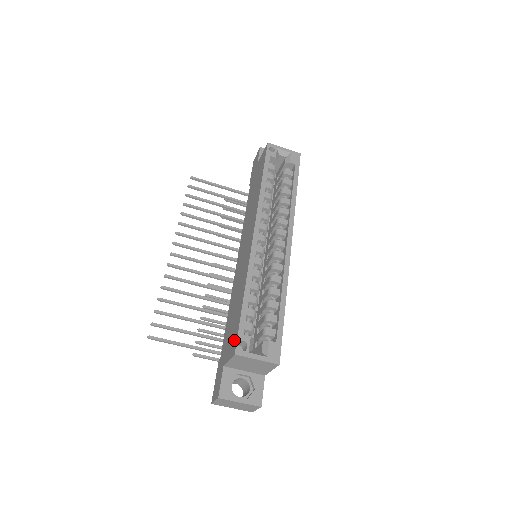
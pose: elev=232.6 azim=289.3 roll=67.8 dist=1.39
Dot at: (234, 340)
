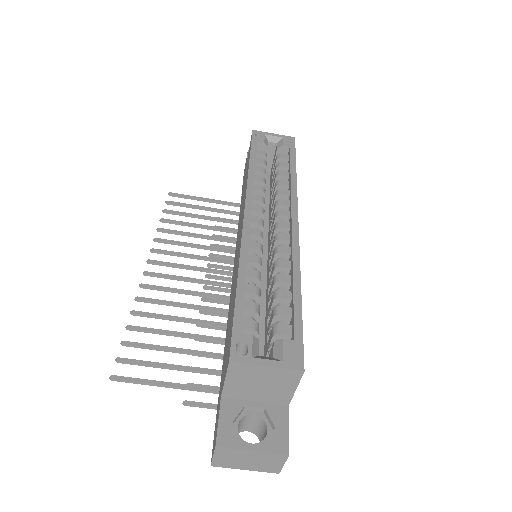
Dot at: (229, 346)
